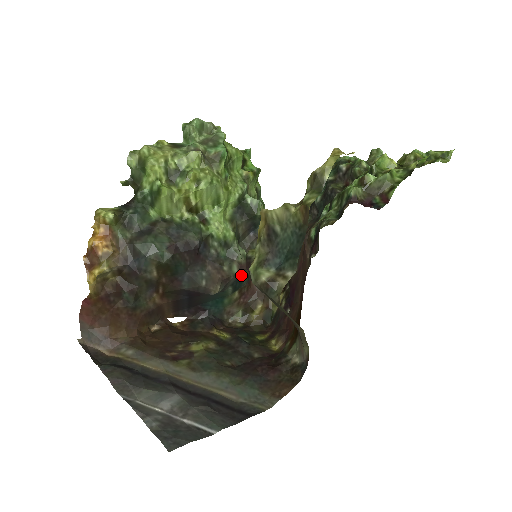
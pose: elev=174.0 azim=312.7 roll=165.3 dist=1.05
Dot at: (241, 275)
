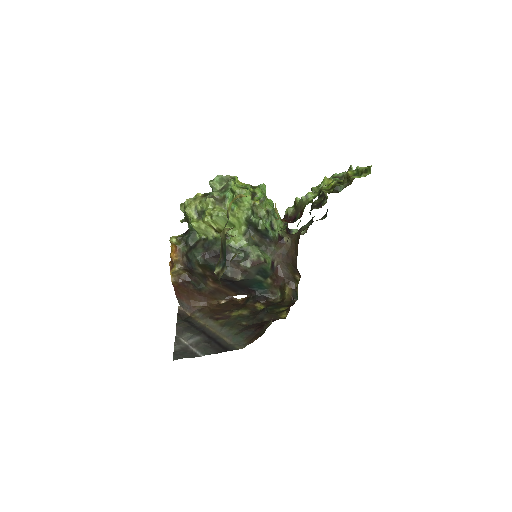
Dot at: (261, 268)
